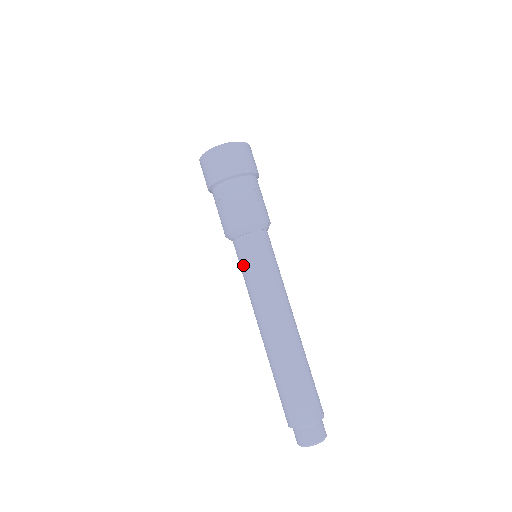
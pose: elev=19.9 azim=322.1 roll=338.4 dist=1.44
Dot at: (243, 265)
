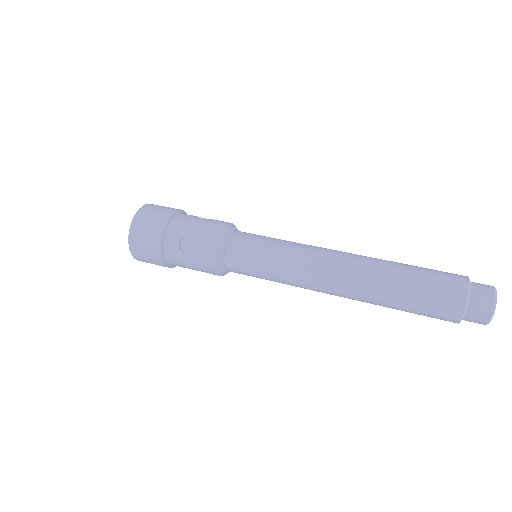
Dot at: occluded
